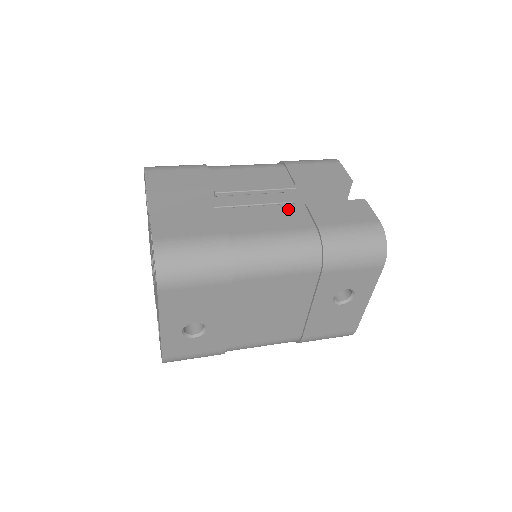
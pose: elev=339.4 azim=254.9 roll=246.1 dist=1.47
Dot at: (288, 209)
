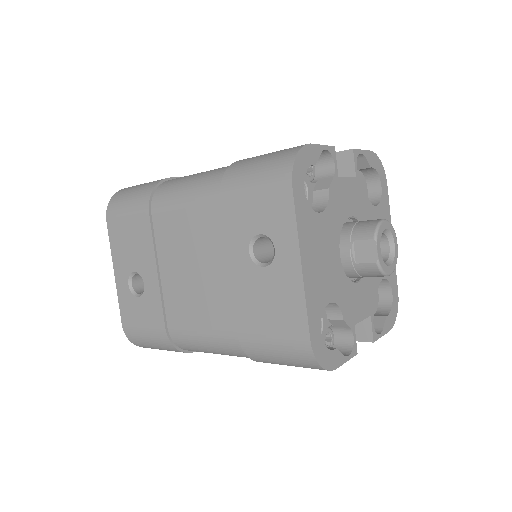
Dot at: occluded
